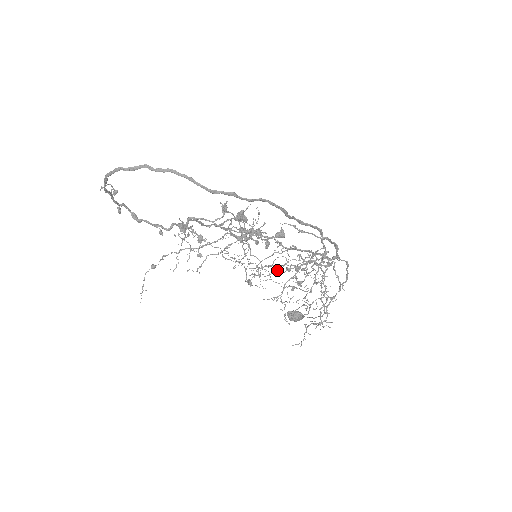
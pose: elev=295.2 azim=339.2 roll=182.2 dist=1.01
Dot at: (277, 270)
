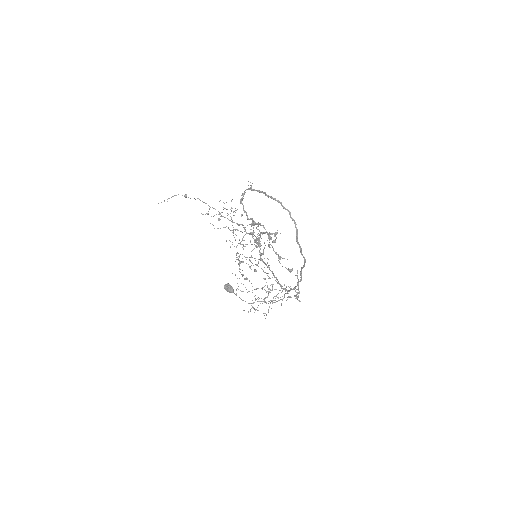
Dot at: occluded
